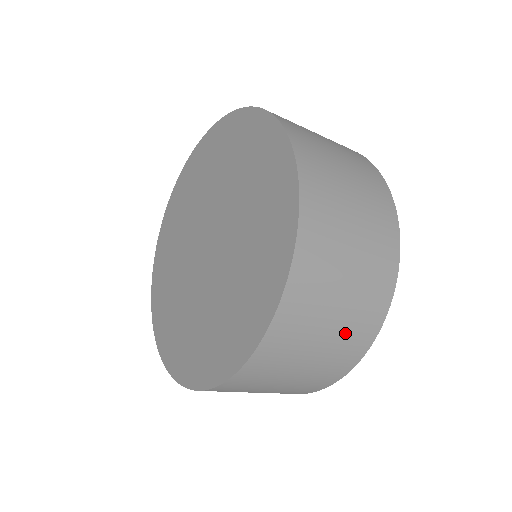
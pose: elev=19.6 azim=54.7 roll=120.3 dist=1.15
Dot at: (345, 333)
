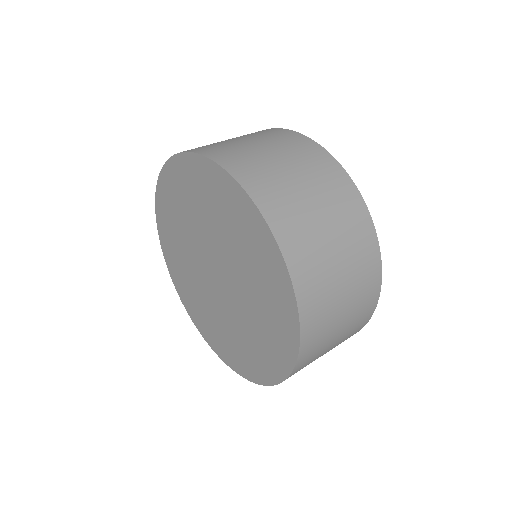
Dot at: occluded
